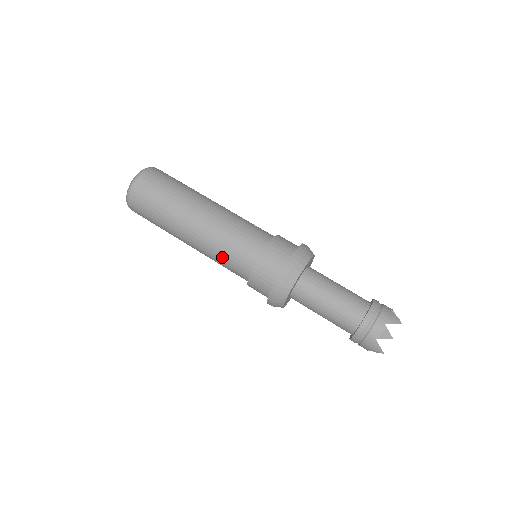
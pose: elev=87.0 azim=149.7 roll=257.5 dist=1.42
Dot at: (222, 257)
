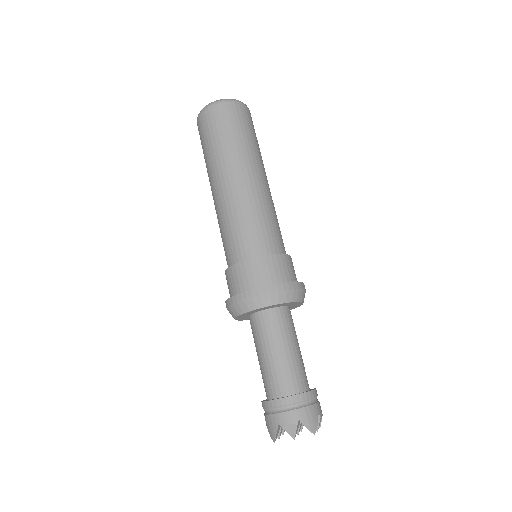
Dot at: (225, 230)
